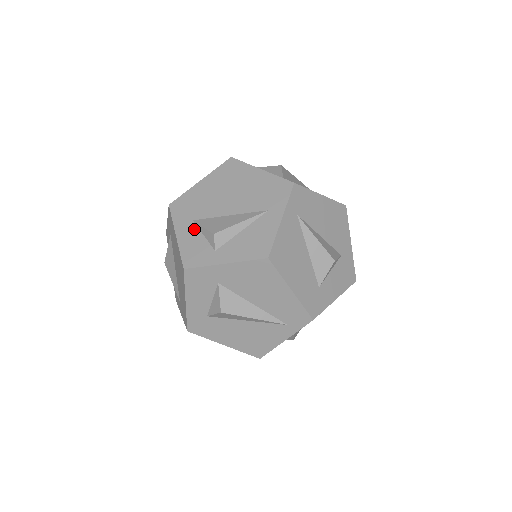
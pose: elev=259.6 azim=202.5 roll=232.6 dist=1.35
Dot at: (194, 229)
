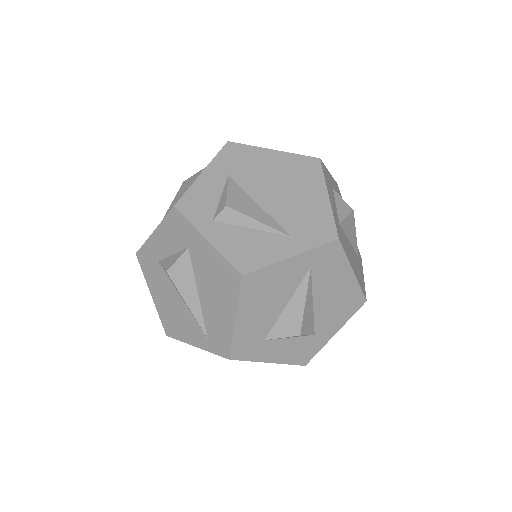
Dot at: (220, 183)
